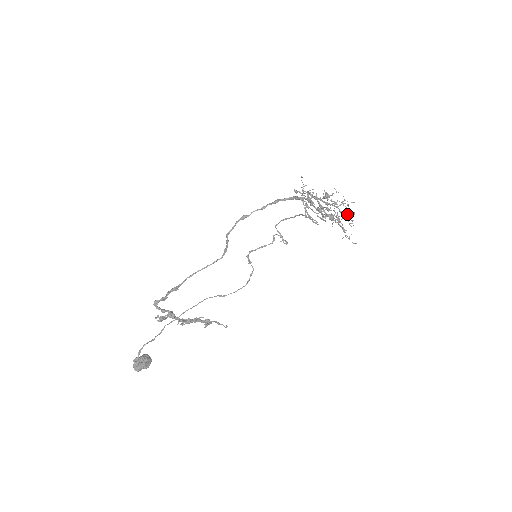
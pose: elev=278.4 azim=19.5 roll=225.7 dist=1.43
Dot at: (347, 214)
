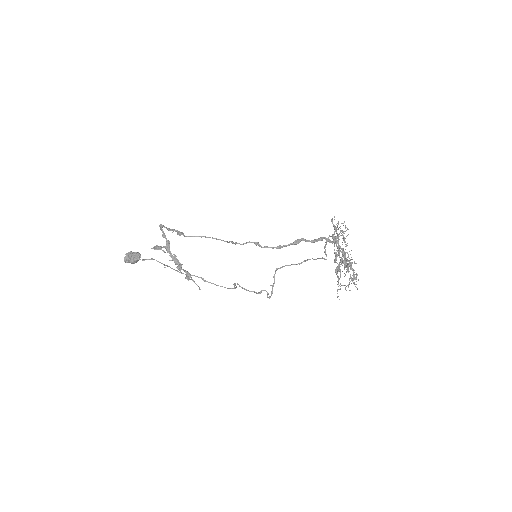
Dot at: (351, 278)
